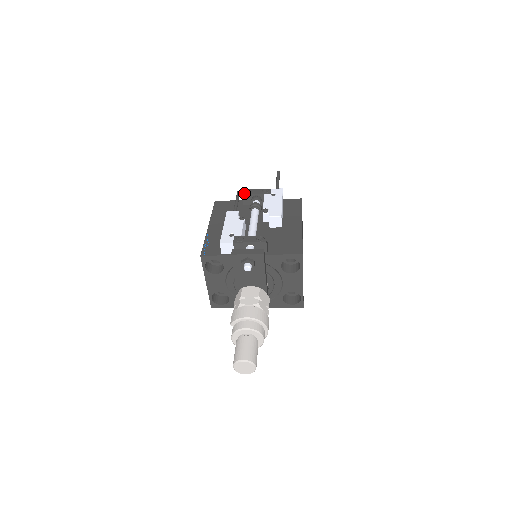
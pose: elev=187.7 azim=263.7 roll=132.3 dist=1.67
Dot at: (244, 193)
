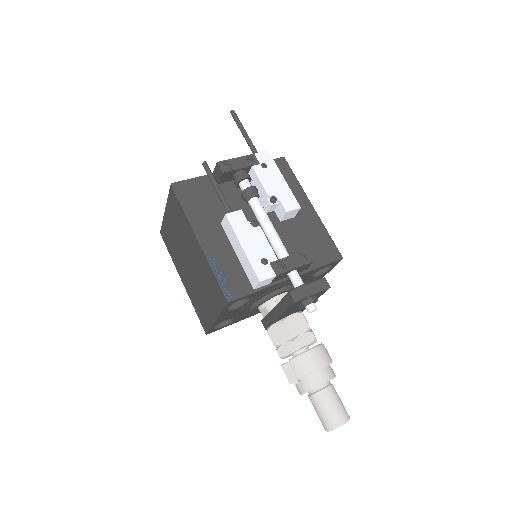
Dot at: (224, 170)
